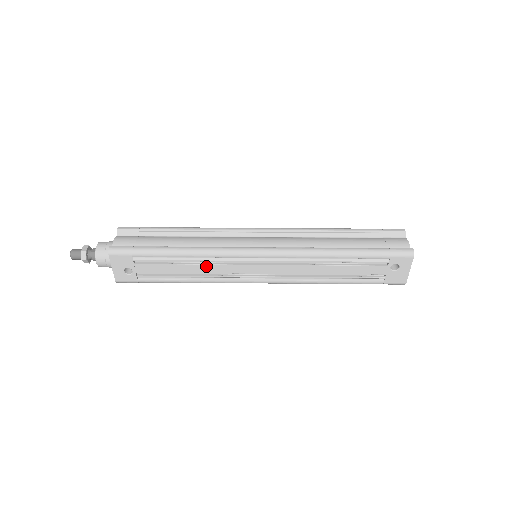
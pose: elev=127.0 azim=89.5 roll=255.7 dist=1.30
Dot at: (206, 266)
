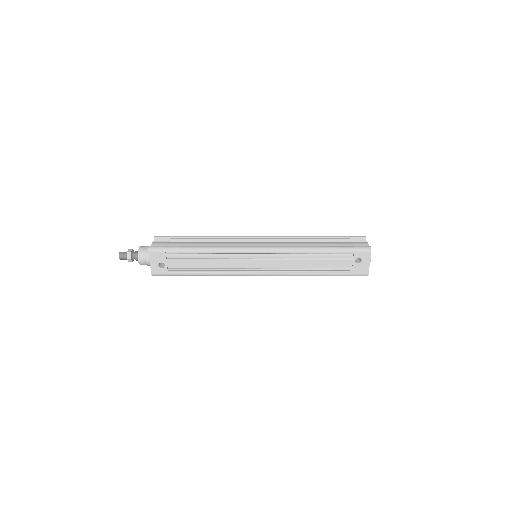
Dot at: (219, 261)
